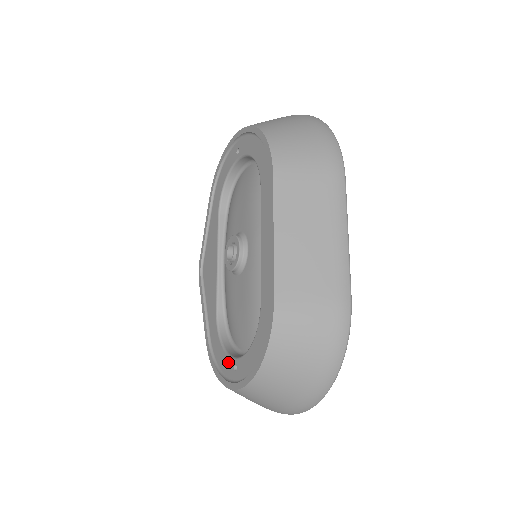
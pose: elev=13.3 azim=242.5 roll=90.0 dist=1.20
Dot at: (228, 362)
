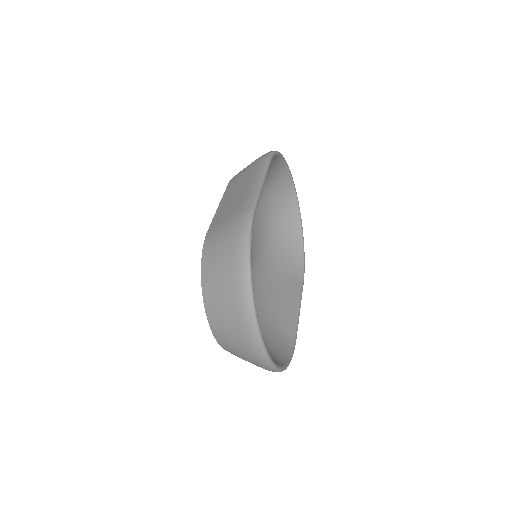
Dot at: occluded
